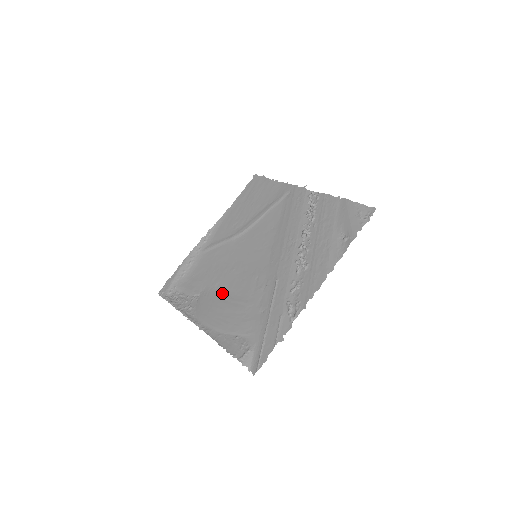
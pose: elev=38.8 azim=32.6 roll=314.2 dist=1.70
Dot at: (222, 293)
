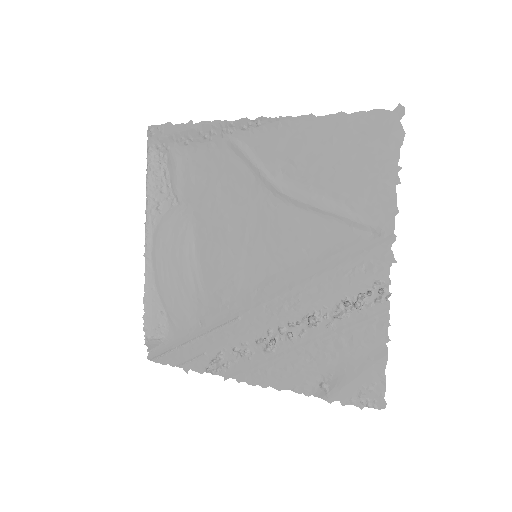
Dot at: (194, 241)
